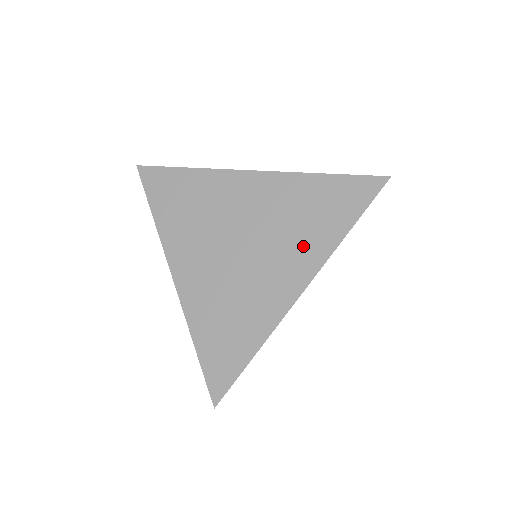
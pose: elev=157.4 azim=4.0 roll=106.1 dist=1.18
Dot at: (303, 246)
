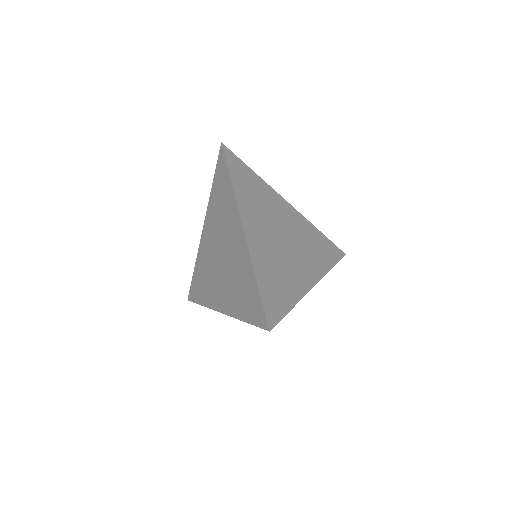
Dot at: (314, 261)
